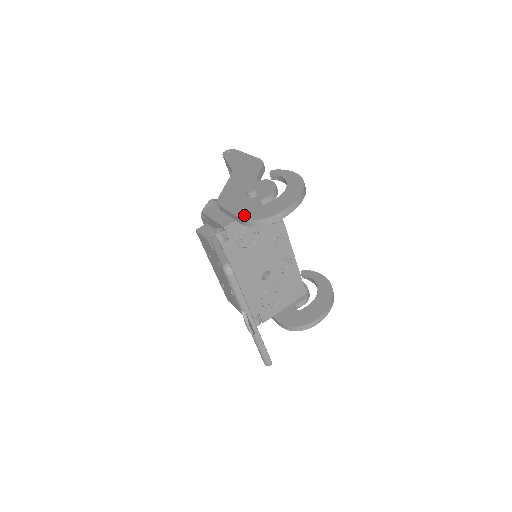
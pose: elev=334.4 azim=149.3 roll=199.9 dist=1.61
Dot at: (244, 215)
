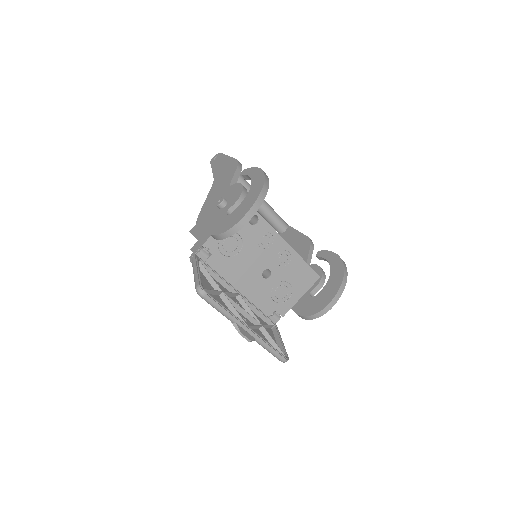
Dot at: (213, 230)
